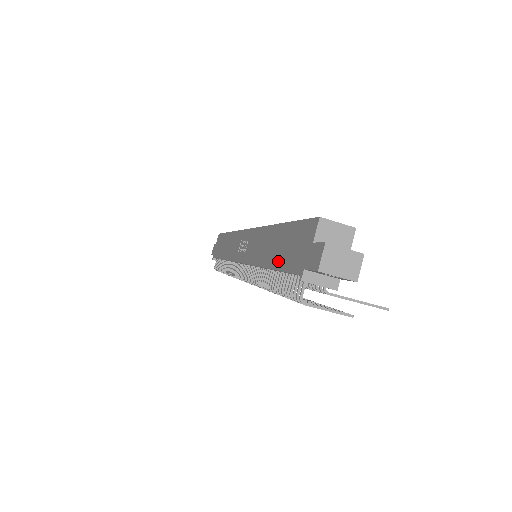
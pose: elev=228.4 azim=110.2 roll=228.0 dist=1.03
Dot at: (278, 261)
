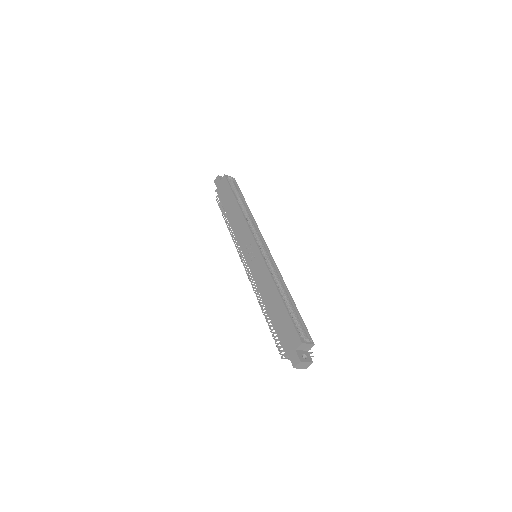
Dot at: (275, 321)
